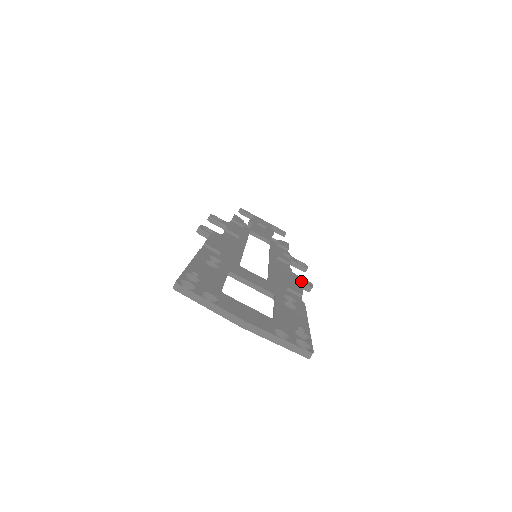
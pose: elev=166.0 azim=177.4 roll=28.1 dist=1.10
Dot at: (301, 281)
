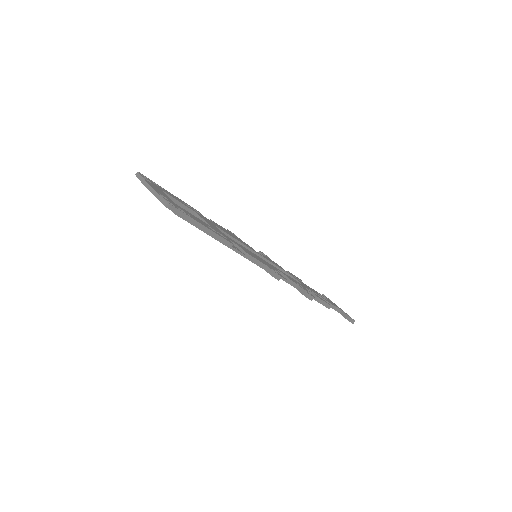
Dot at: (269, 267)
